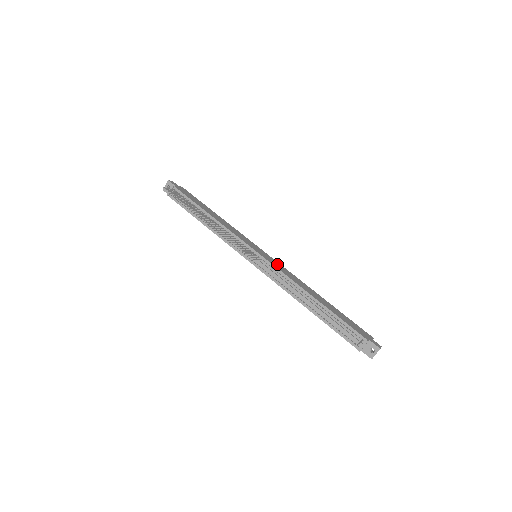
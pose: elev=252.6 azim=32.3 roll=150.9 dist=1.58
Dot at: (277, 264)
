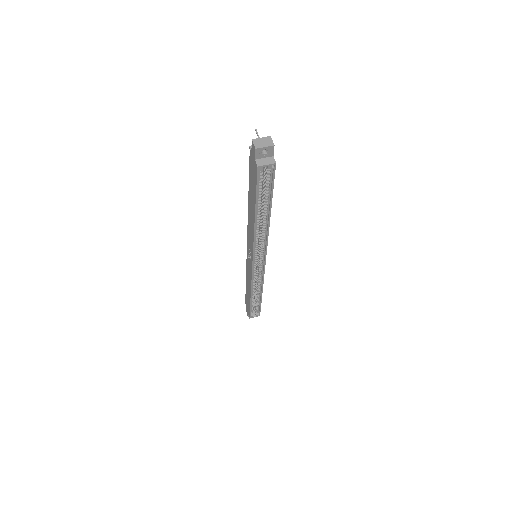
Dot at: occluded
